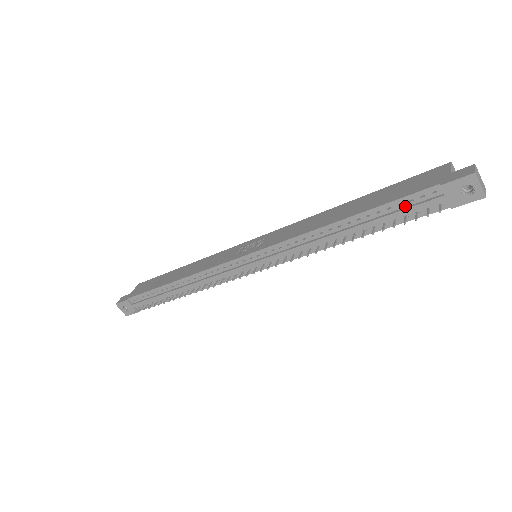
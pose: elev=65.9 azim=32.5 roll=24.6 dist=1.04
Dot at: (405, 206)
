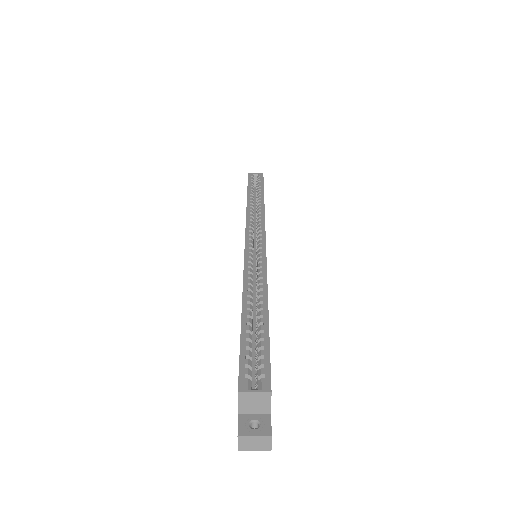
Dot at: occluded
